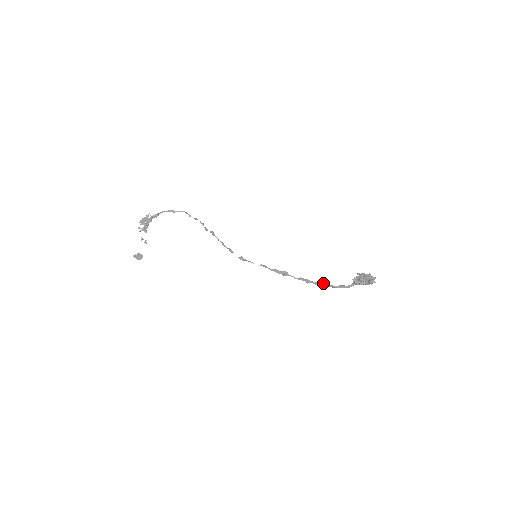
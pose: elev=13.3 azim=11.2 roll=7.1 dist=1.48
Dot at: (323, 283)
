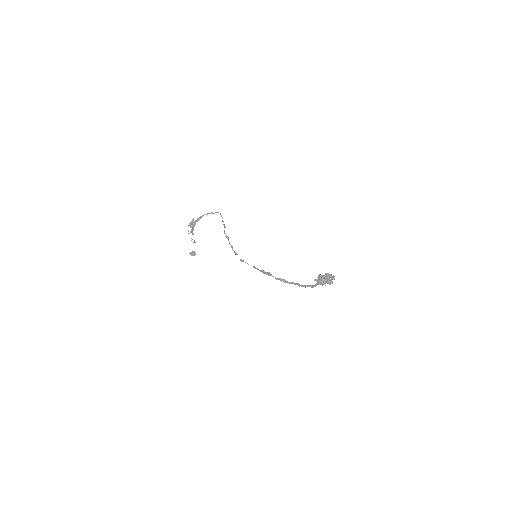
Dot at: (295, 283)
